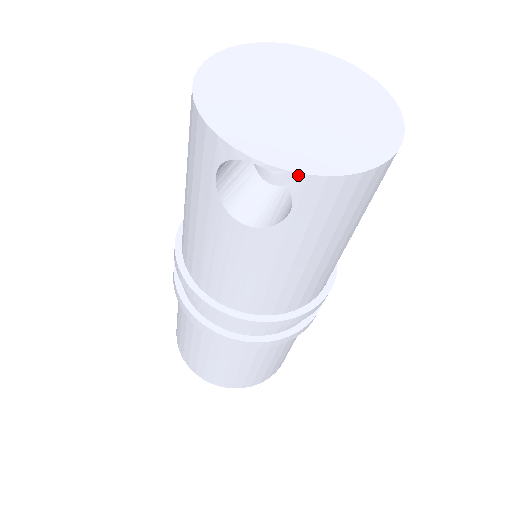
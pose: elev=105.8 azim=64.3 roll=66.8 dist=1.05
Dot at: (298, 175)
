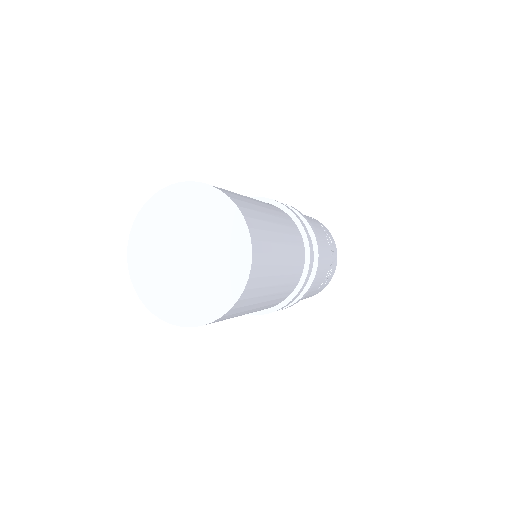
Dot at: (133, 283)
